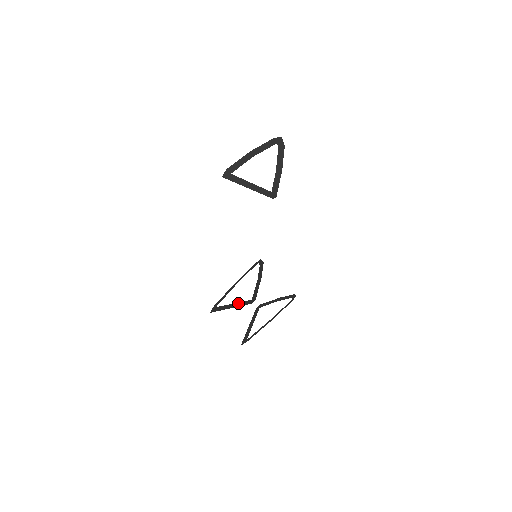
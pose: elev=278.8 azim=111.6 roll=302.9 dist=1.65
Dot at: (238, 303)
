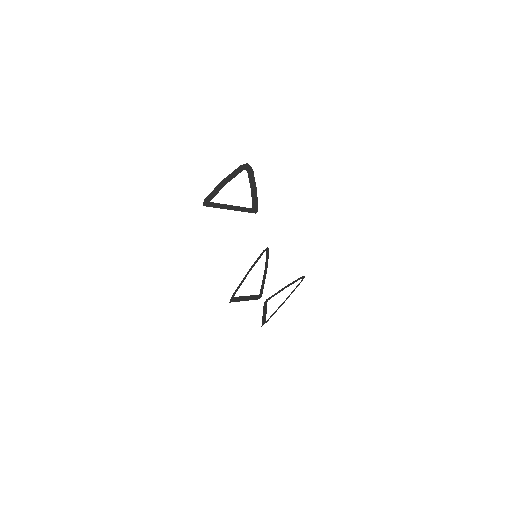
Dot at: (249, 296)
